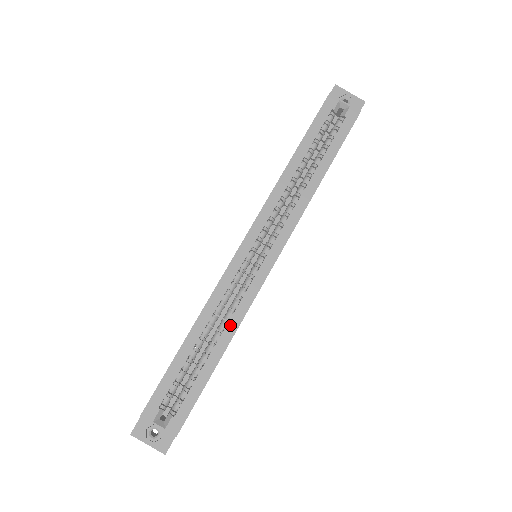
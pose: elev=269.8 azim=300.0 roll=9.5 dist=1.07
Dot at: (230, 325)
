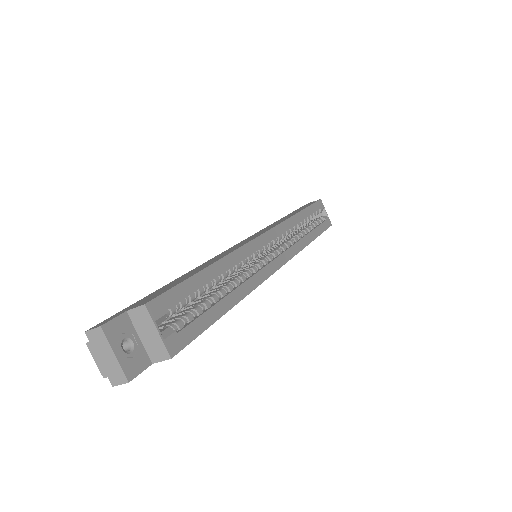
Dot at: (245, 286)
